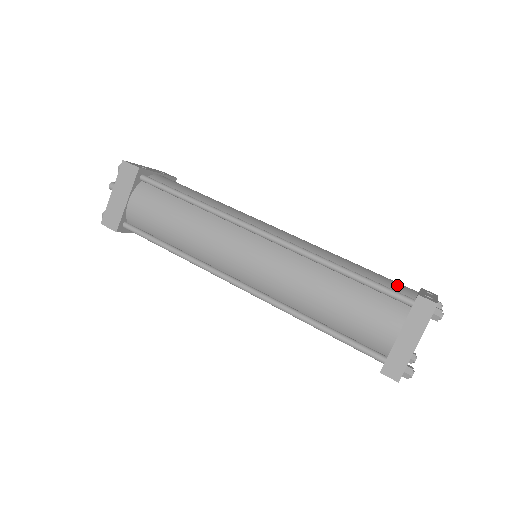
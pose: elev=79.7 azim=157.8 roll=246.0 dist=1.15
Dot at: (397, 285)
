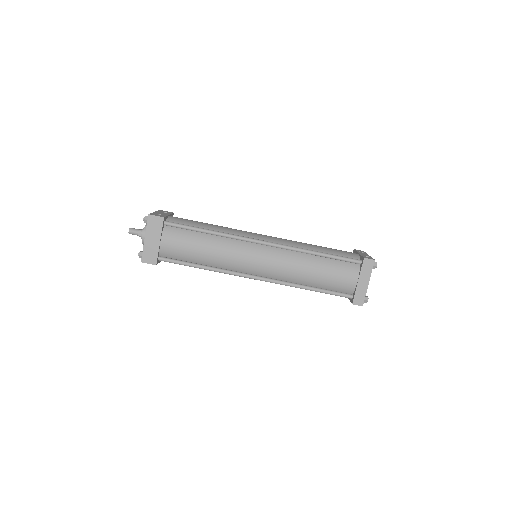
Dot at: (347, 253)
